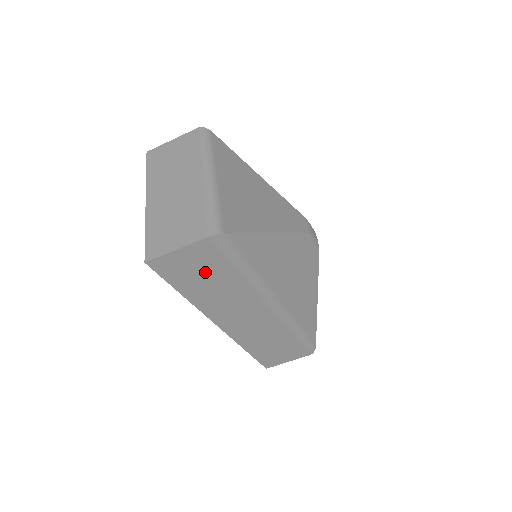
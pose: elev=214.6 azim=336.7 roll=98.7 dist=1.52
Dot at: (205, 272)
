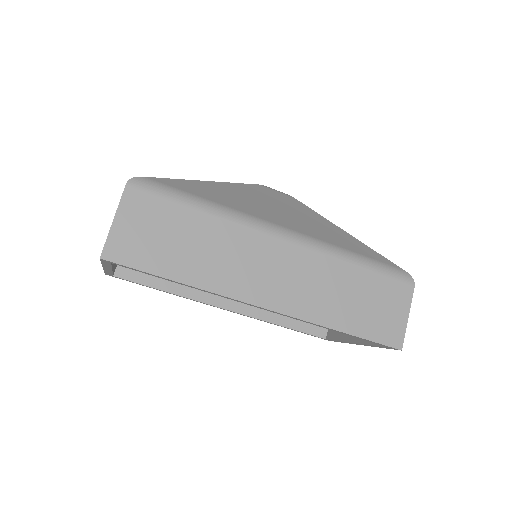
Dot at: (166, 232)
